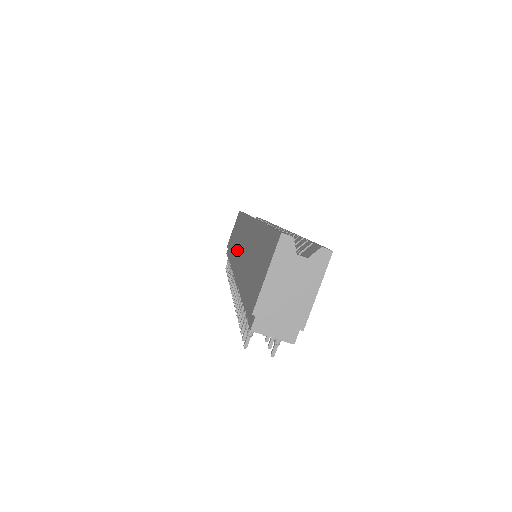
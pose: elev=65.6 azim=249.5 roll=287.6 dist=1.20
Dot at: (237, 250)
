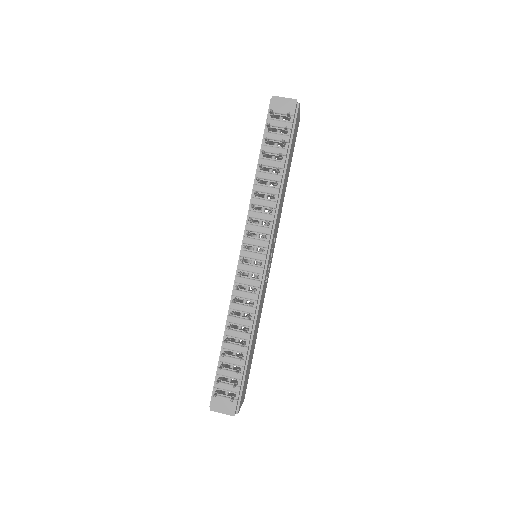
Dot at: occluded
